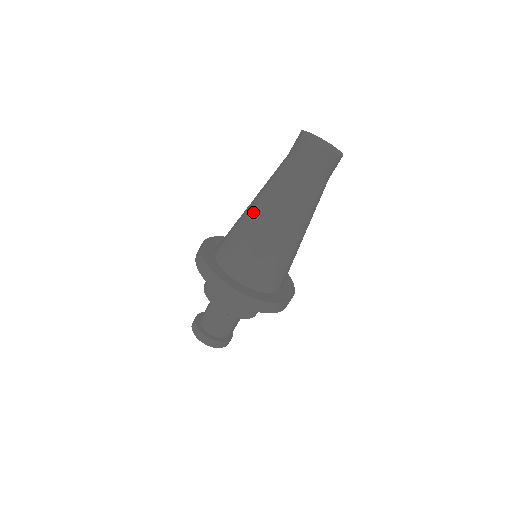
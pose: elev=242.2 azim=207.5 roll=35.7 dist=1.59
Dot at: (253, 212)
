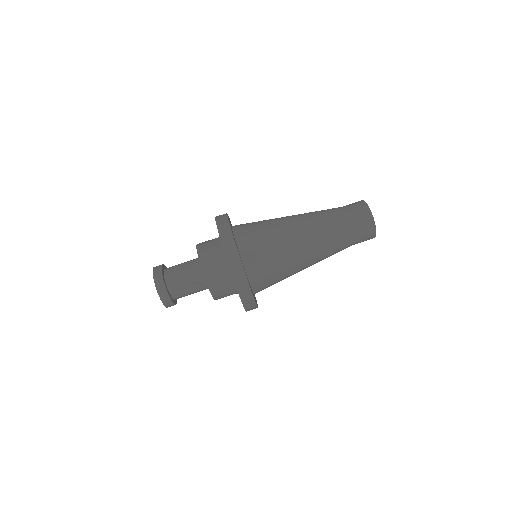
Dot at: (288, 216)
